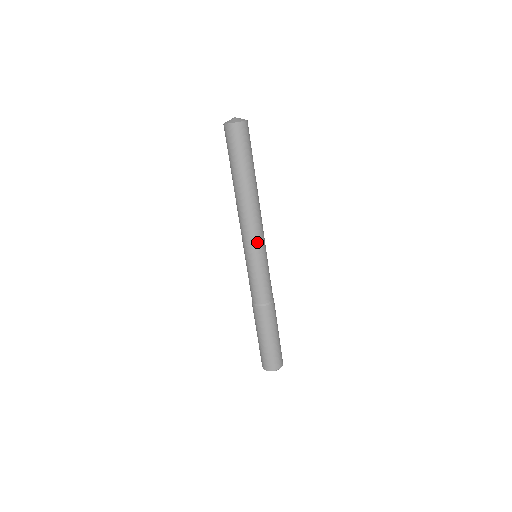
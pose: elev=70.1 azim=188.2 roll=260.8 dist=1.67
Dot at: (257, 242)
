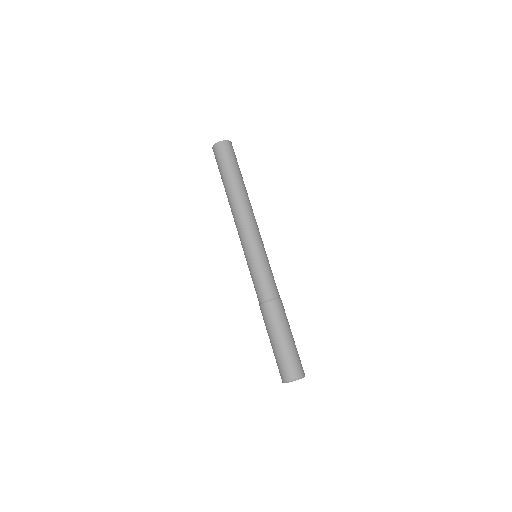
Dot at: (253, 237)
